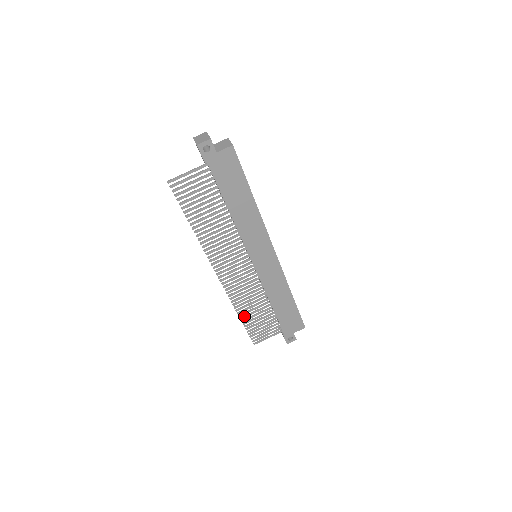
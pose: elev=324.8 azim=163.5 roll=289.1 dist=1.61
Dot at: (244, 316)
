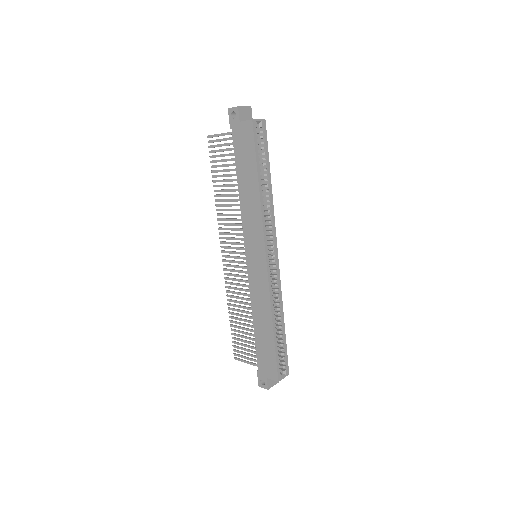
Dot at: (233, 316)
